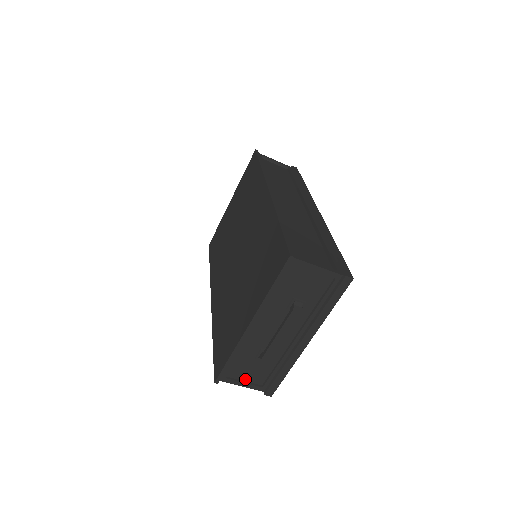
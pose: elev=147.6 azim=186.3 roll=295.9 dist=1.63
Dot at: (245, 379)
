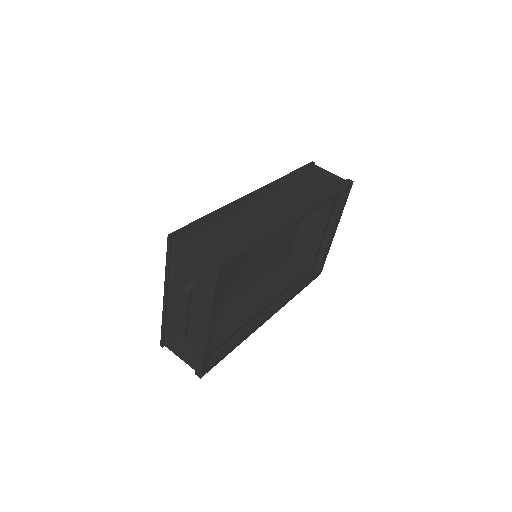
Dot at: (182, 352)
